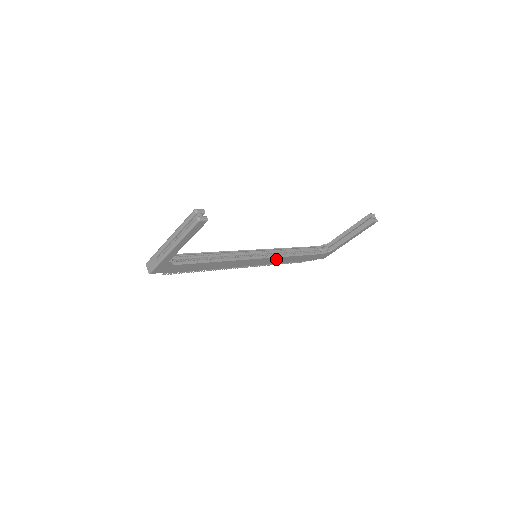
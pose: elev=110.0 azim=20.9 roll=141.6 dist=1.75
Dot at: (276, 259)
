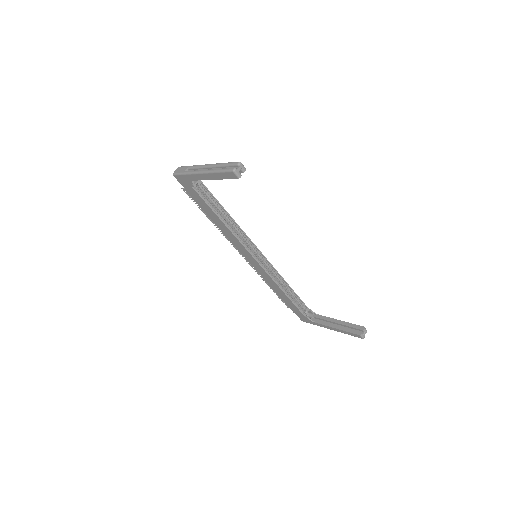
Dot at: (267, 276)
